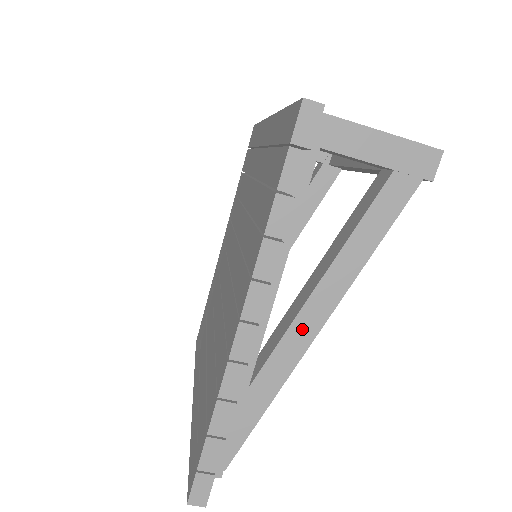
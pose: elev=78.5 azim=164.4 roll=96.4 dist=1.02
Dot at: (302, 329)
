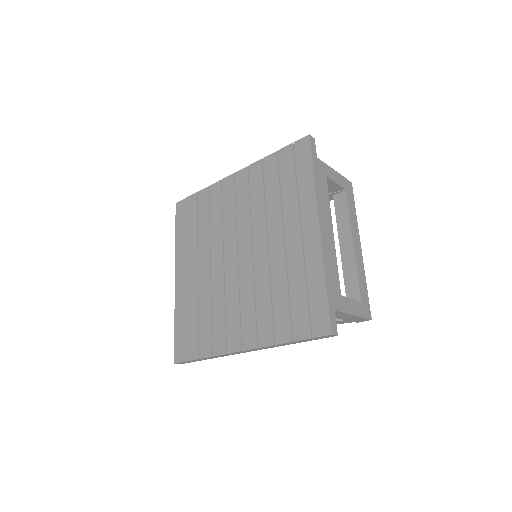
Dot at: occluded
